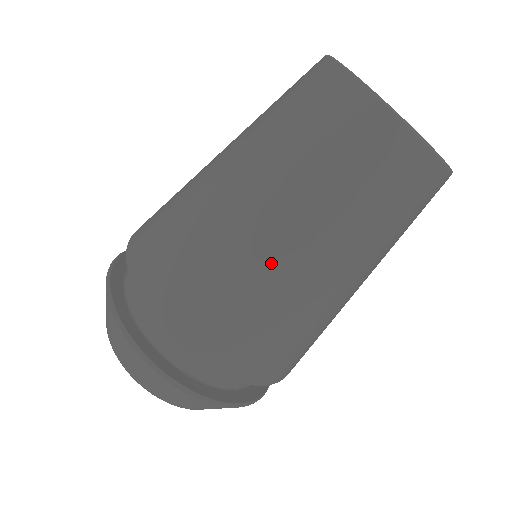
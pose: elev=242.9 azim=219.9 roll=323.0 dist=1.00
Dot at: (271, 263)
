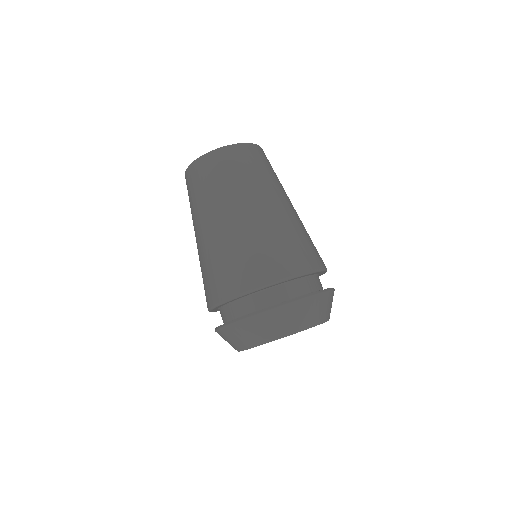
Dot at: (265, 218)
